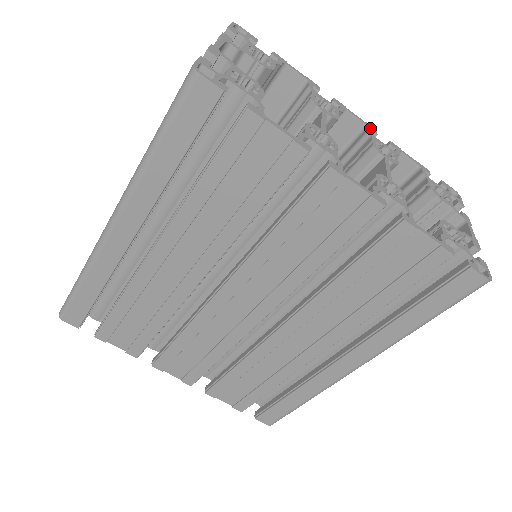
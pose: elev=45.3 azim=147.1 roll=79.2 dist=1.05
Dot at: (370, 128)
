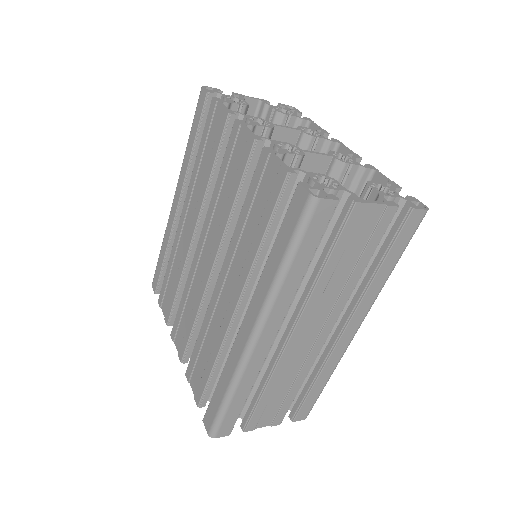
Dot at: (353, 154)
